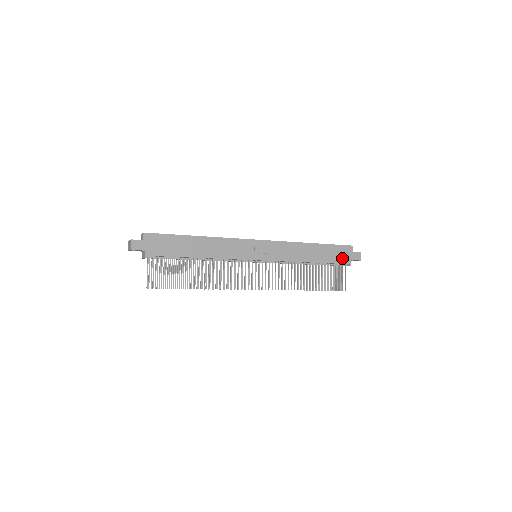
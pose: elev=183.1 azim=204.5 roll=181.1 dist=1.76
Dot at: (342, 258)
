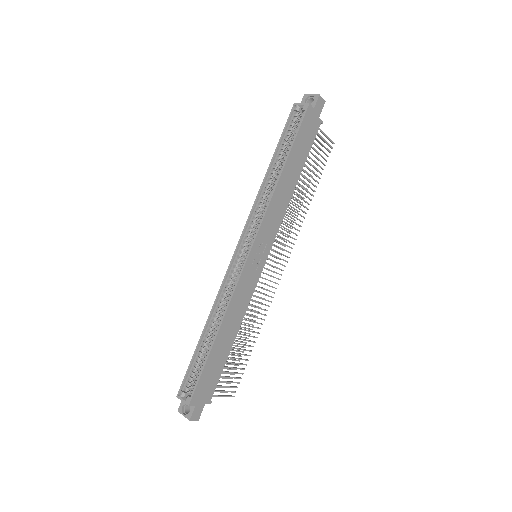
Dot at: (312, 131)
